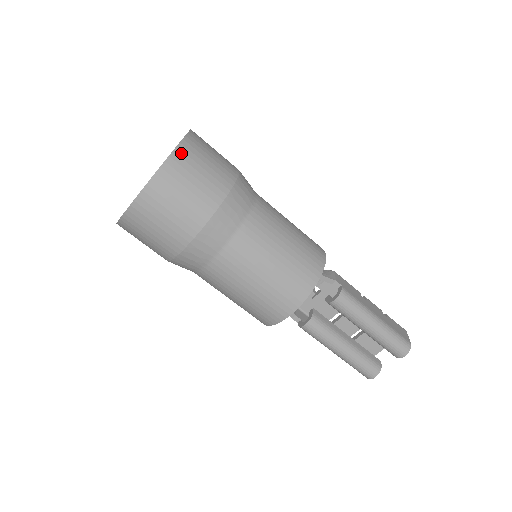
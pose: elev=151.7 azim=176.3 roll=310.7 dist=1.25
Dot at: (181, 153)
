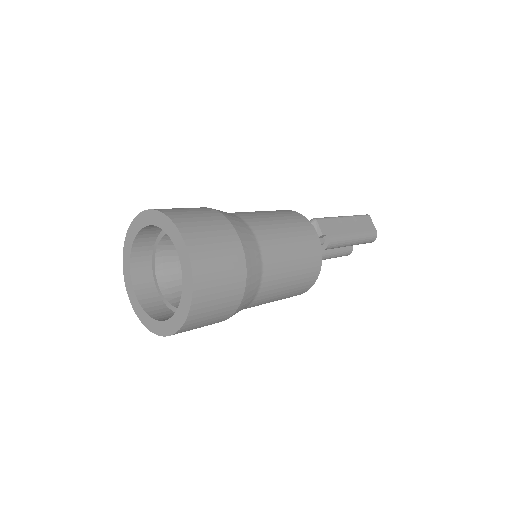
Dot at: (199, 285)
